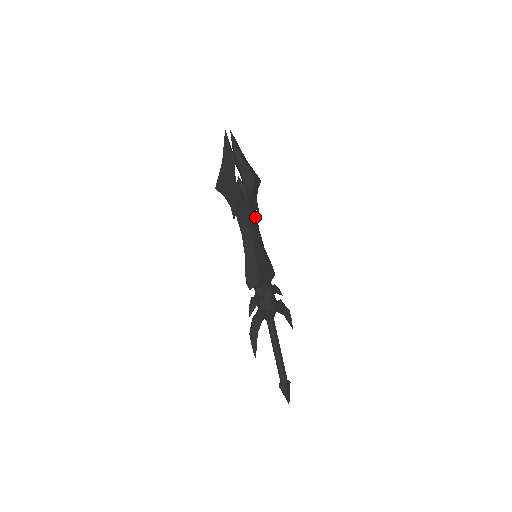
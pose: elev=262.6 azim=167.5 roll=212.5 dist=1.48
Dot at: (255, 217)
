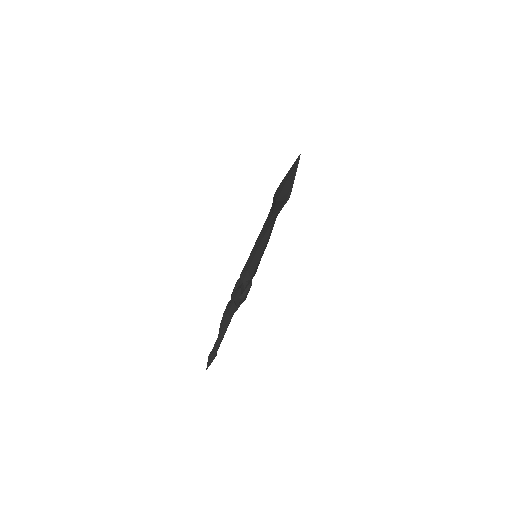
Dot at: occluded
